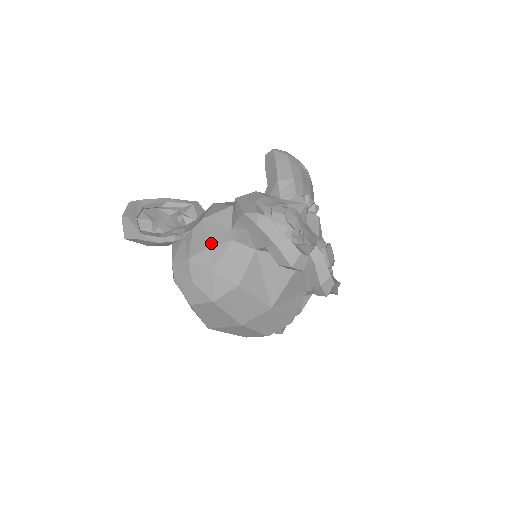
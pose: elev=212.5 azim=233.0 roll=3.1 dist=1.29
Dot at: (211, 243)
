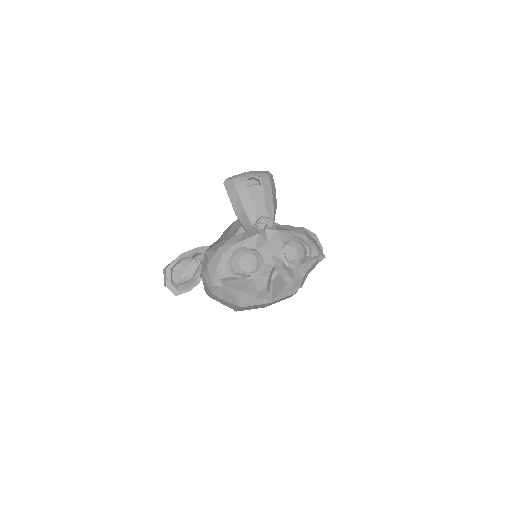
Dot at: (212, 291)
